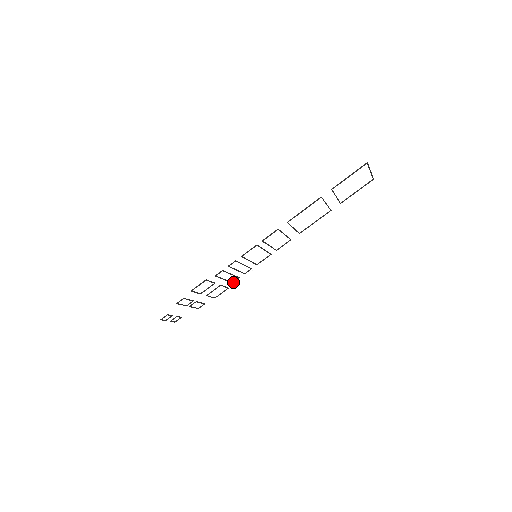
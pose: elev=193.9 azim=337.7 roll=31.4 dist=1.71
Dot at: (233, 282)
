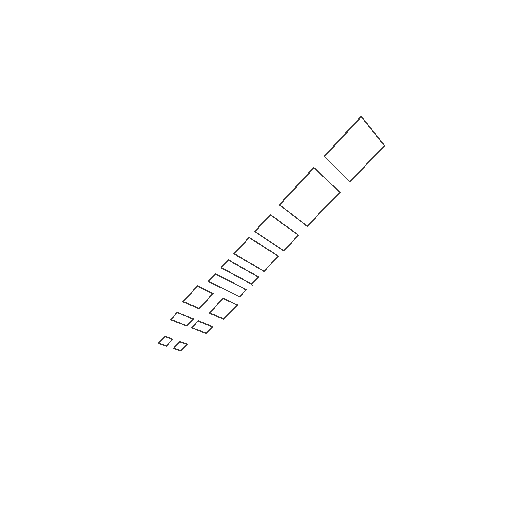
Dot at: (240, 296)
